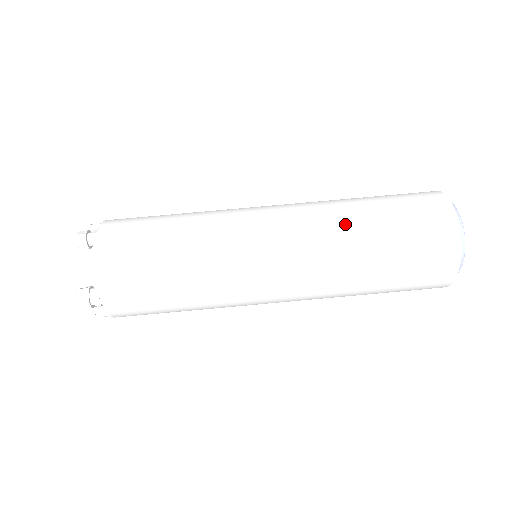
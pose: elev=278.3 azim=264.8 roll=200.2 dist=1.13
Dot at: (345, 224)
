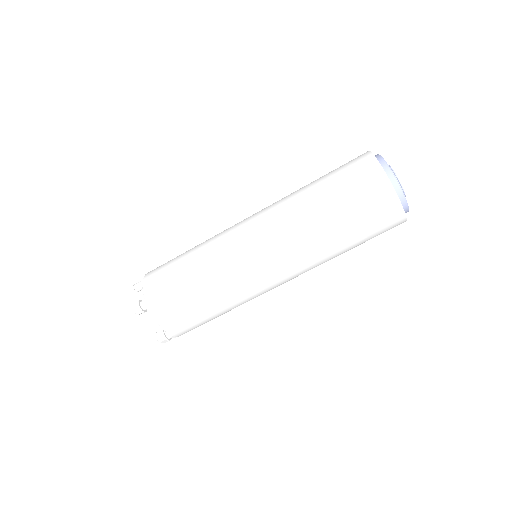
Dot at: (312, 232)
